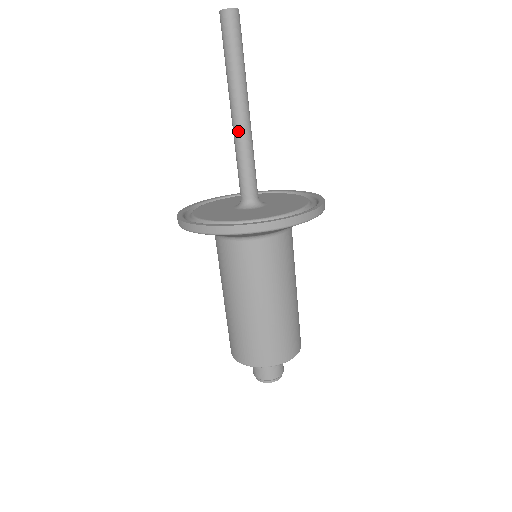
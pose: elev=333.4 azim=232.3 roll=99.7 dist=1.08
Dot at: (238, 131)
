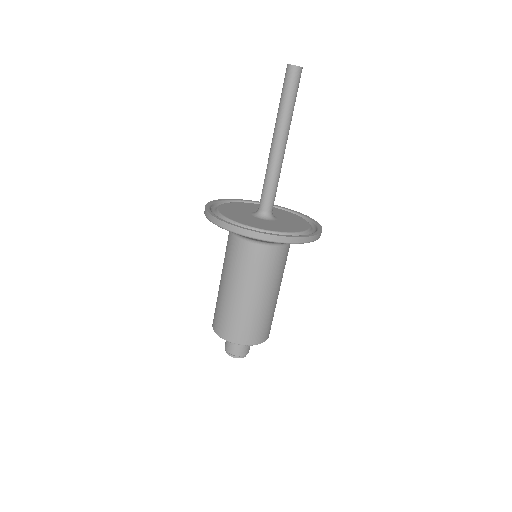
Dot at: (278, 158)
